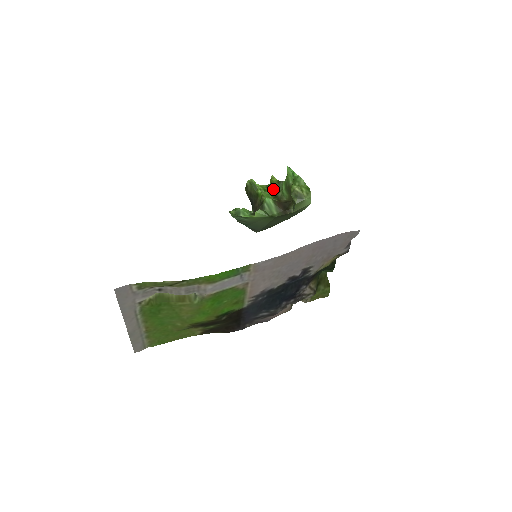
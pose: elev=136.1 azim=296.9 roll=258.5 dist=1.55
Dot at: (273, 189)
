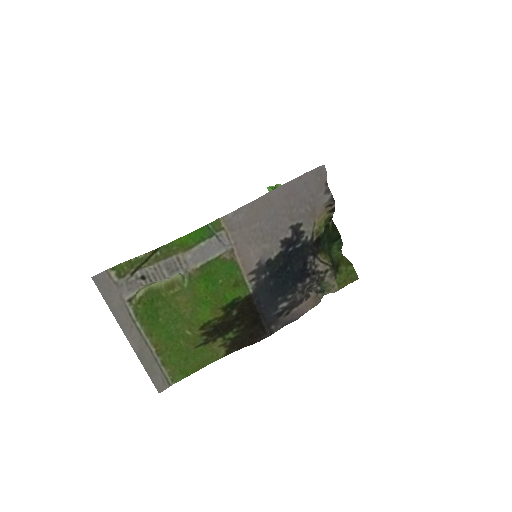
Dot at: occluded
